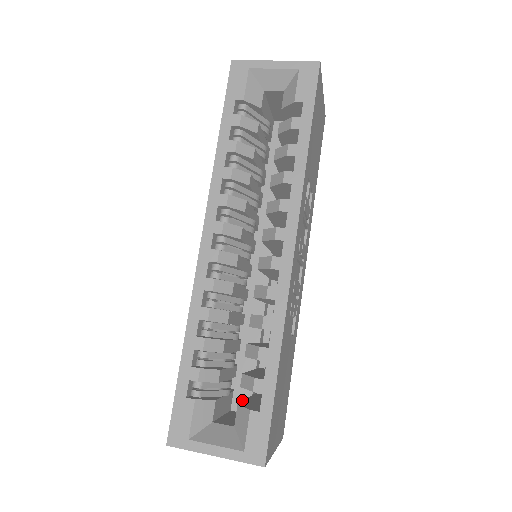
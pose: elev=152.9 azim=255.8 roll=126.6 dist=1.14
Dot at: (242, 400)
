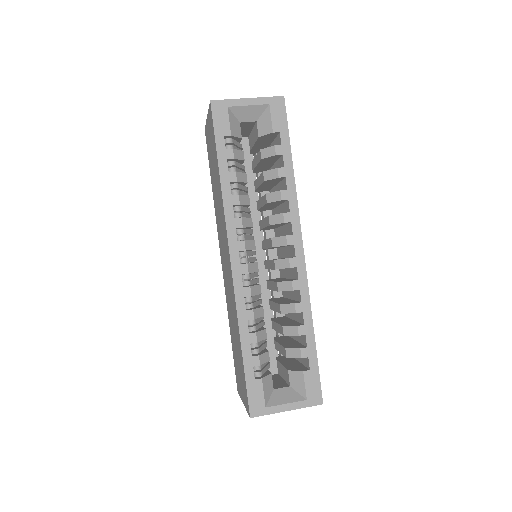
Dot at: (270, 366)
